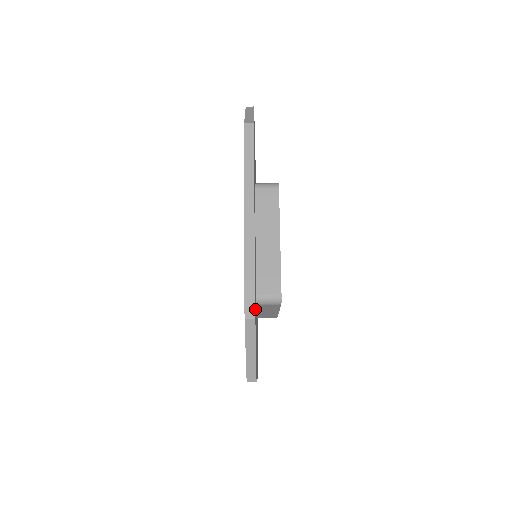
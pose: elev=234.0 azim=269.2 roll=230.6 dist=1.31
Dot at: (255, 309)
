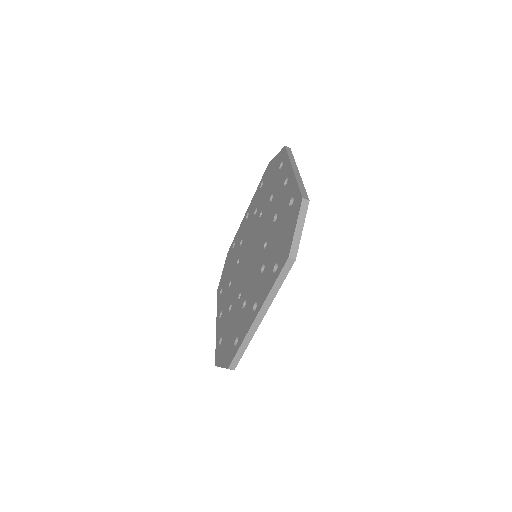
Dot at: occluded
